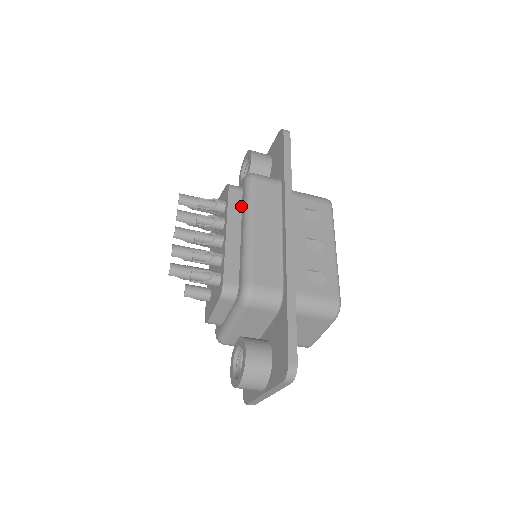
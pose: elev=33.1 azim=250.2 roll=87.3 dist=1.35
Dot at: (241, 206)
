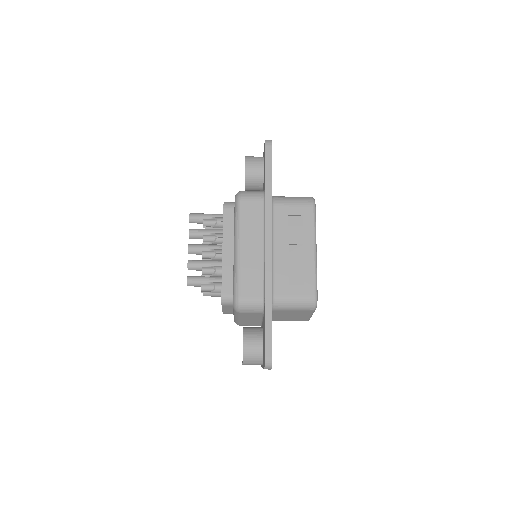
Dot at: occluded
